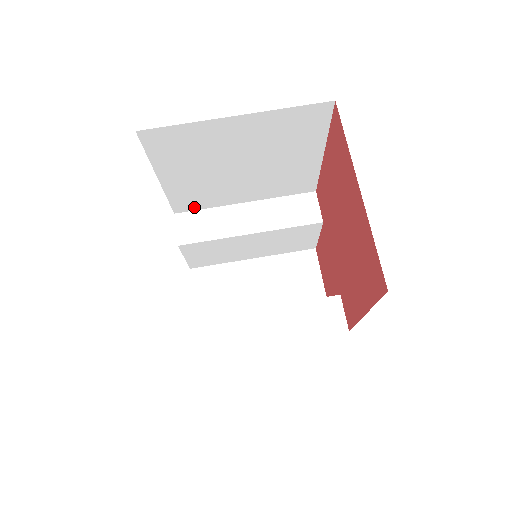
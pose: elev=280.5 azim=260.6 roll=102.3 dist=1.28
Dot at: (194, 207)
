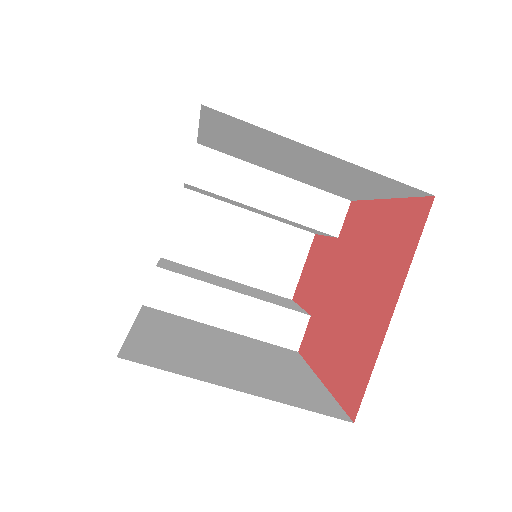
Dot at: (221, 150)
